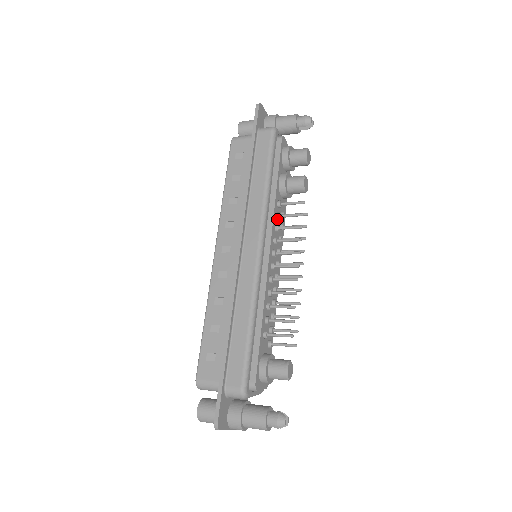
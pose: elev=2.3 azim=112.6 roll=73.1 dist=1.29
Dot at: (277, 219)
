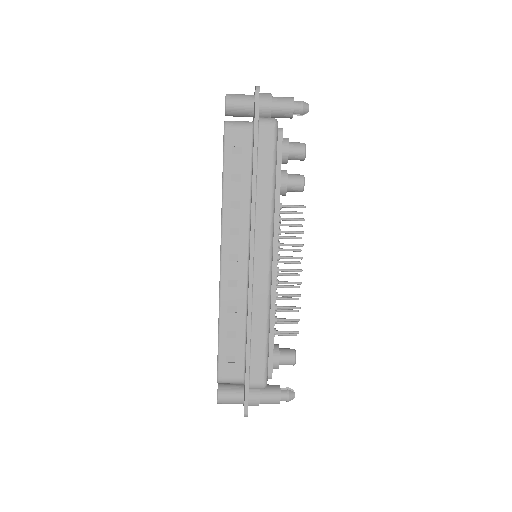
Dot at: occluded
